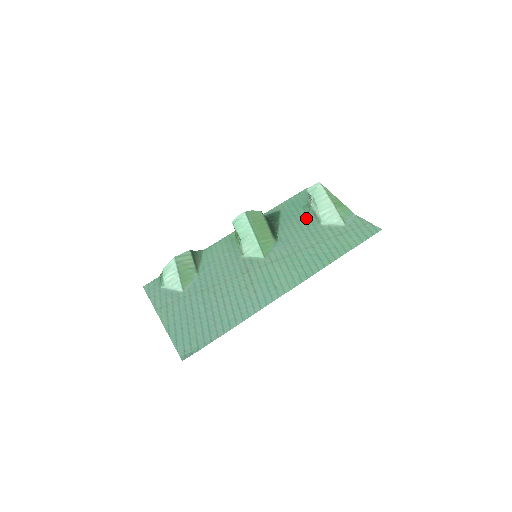
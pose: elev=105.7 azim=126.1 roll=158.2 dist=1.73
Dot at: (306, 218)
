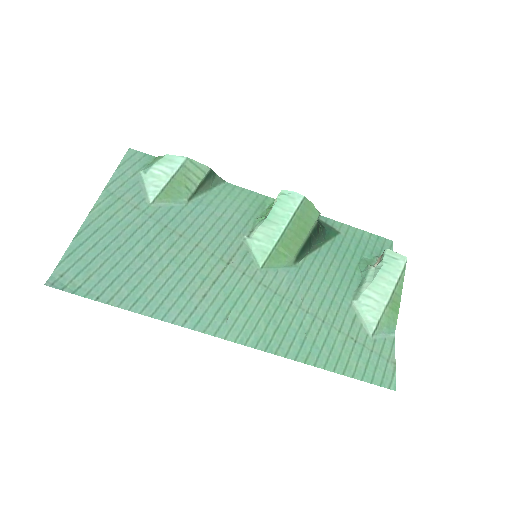
Dot at: (350, 275)
